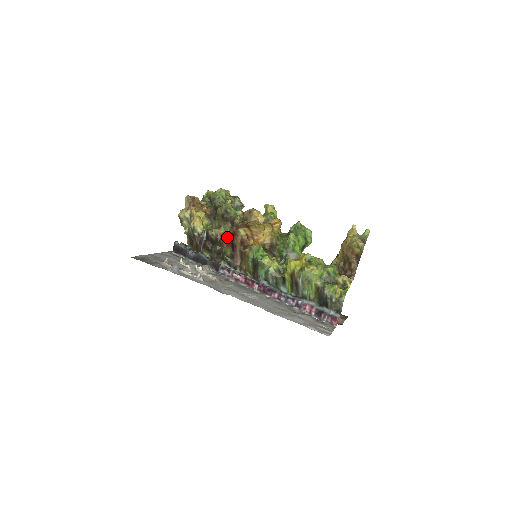
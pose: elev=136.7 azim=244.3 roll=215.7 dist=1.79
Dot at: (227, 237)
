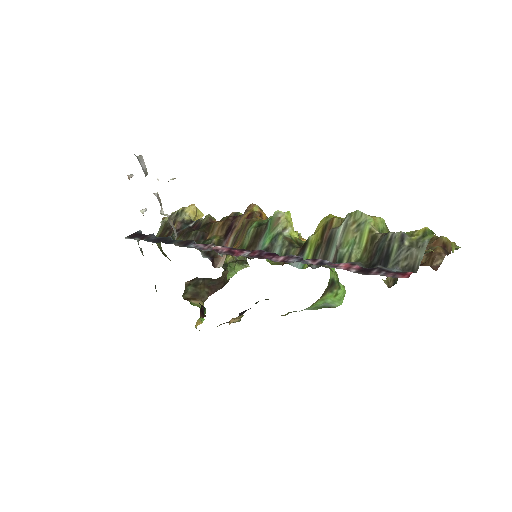
Dot at: occluded
